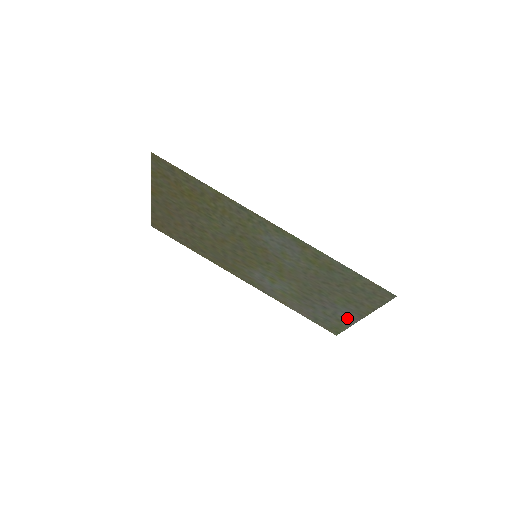
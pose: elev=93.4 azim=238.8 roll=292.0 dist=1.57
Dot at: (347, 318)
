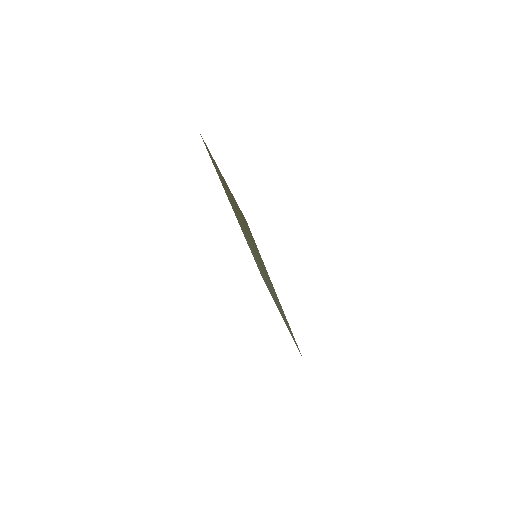
Dot at: occluded
